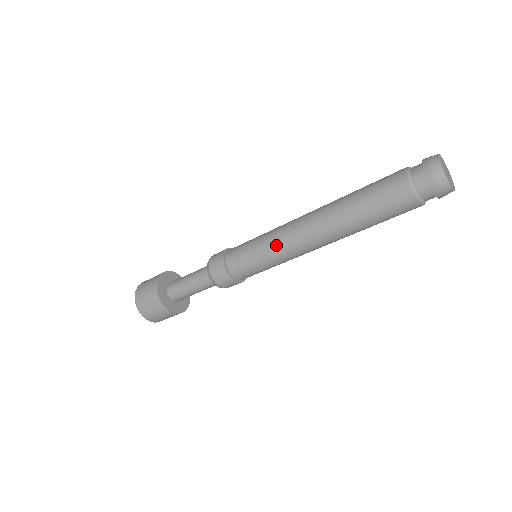
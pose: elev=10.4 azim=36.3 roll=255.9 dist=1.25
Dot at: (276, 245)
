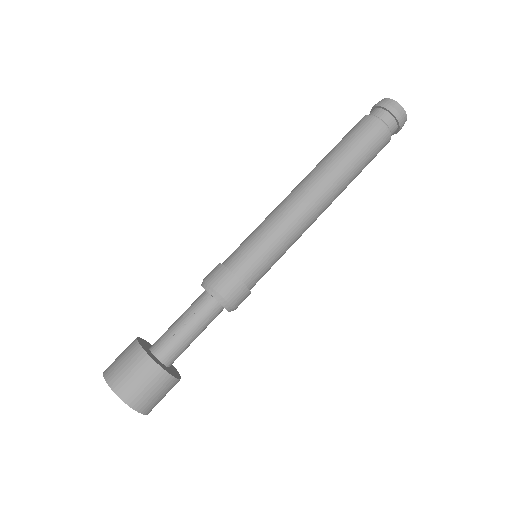
Dot at: (288, 227)
